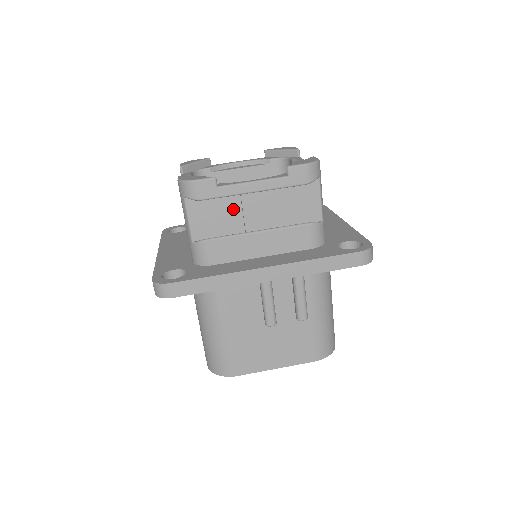
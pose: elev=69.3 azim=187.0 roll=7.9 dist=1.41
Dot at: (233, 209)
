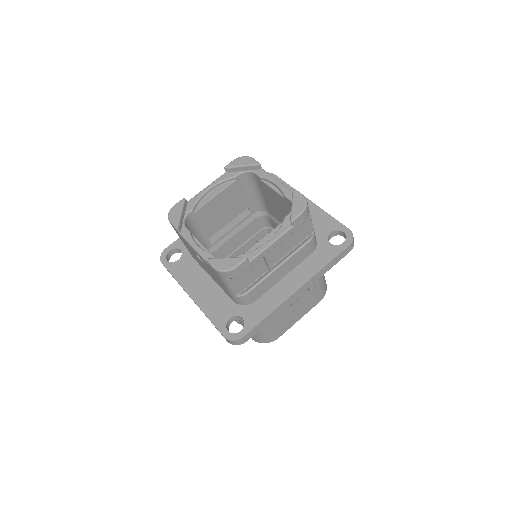
Dot at: (258, 263)
